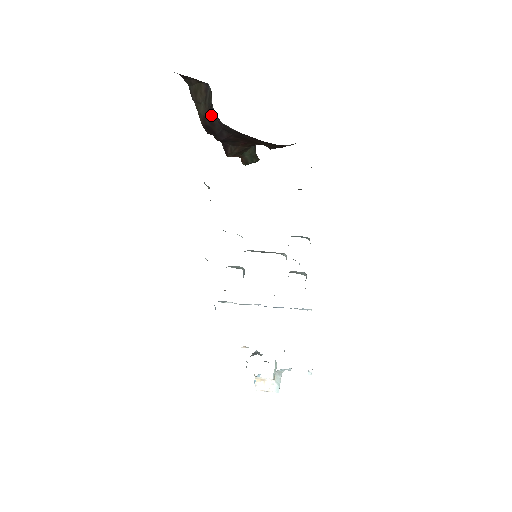
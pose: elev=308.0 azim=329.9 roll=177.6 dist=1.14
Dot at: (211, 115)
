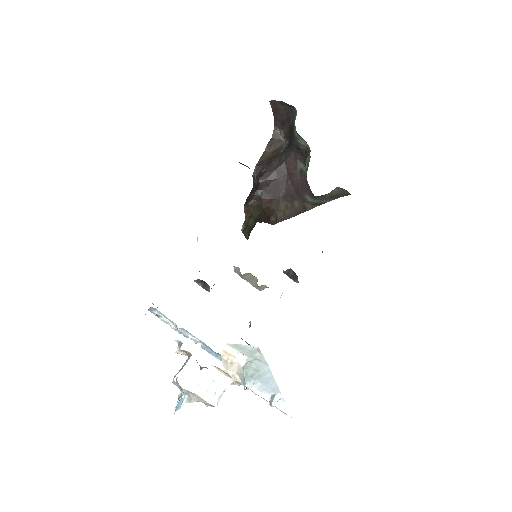
Dot at: (274, 158)
